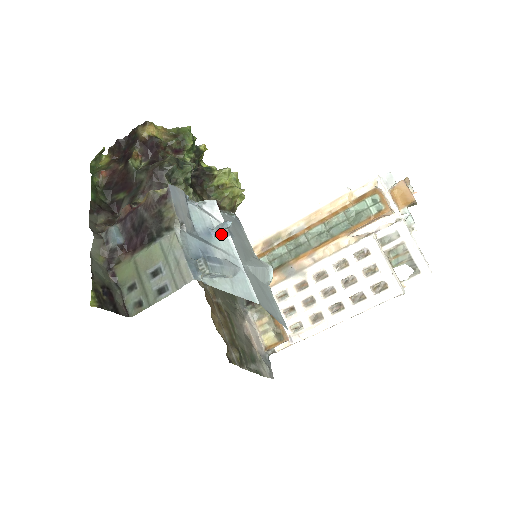
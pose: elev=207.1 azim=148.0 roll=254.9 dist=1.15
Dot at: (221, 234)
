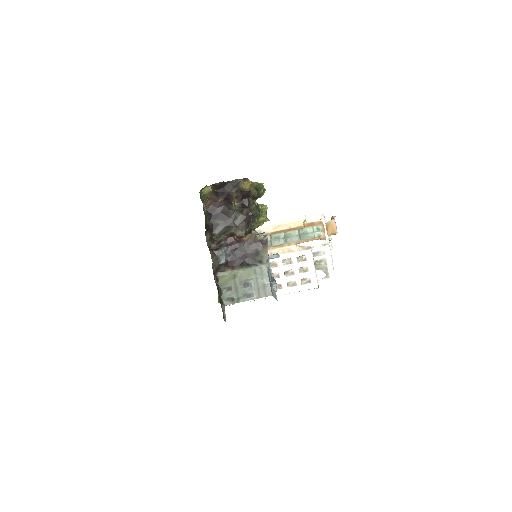
Dot at: occluded
